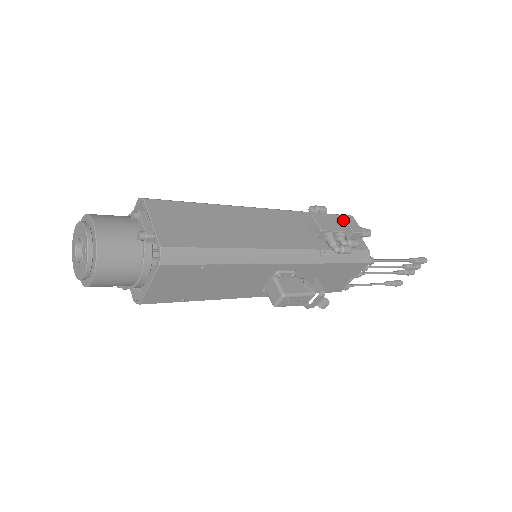
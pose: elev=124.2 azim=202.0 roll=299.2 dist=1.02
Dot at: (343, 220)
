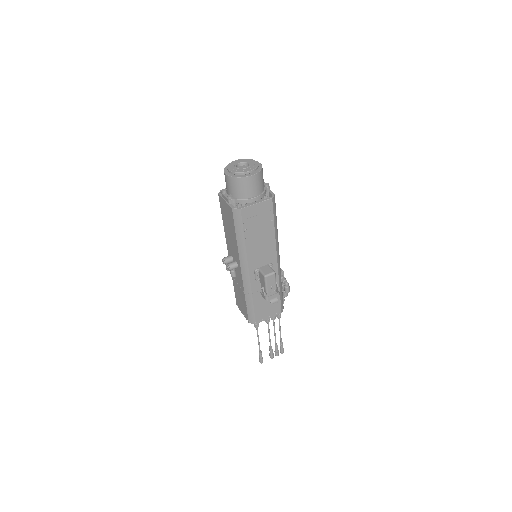
Dot at: occluded
